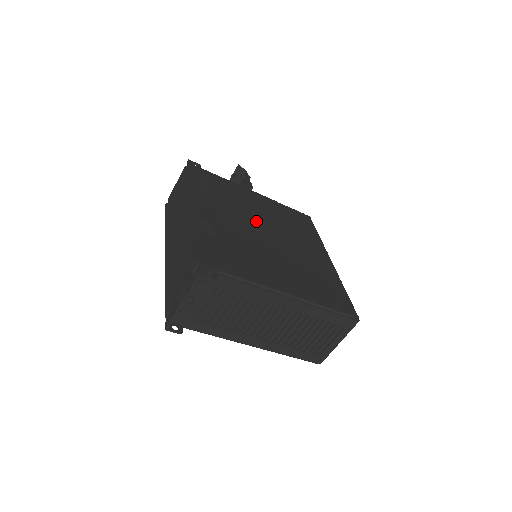
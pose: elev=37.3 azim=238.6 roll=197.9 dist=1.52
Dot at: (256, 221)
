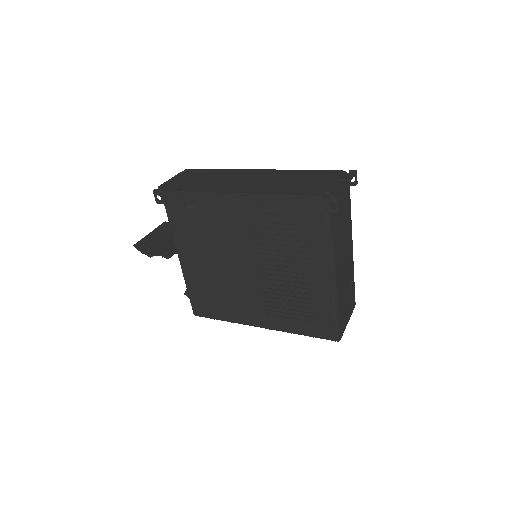
Dot at: occluded
